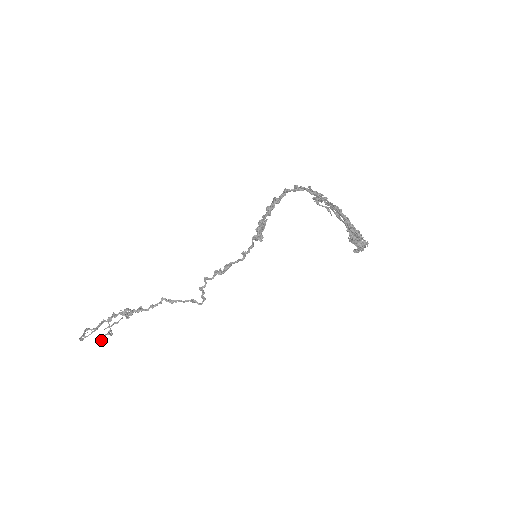
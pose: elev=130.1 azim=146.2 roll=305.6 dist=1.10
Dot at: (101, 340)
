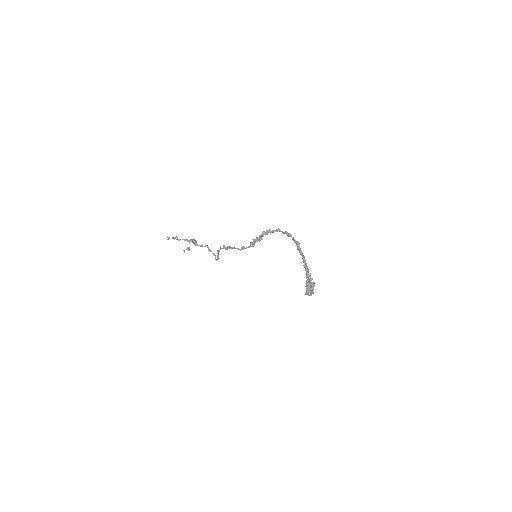
Dot at: (184, 250)
